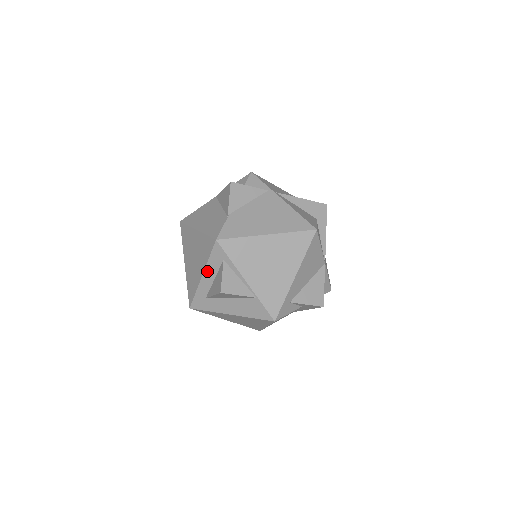
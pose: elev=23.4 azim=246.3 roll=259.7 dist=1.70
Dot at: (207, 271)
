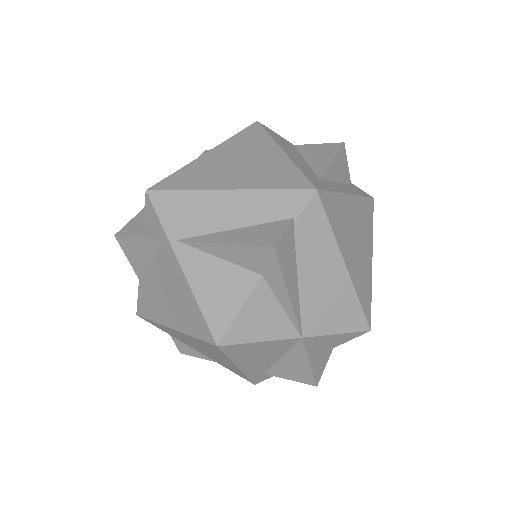
Dot at: occluded
